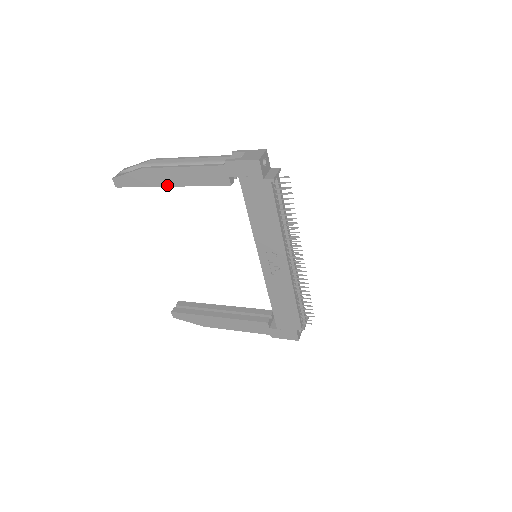
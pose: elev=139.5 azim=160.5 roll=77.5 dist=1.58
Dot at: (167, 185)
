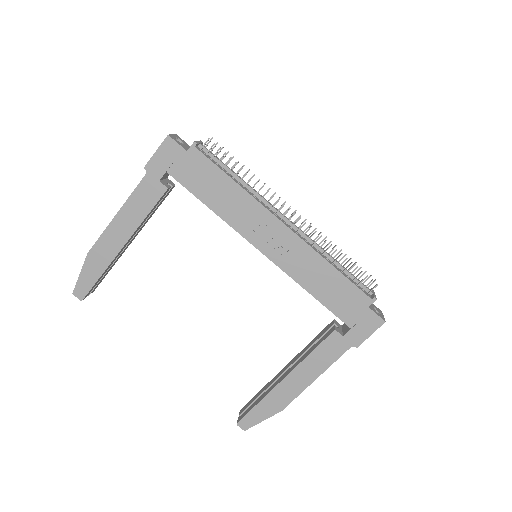
Dot at: (119, 249)
